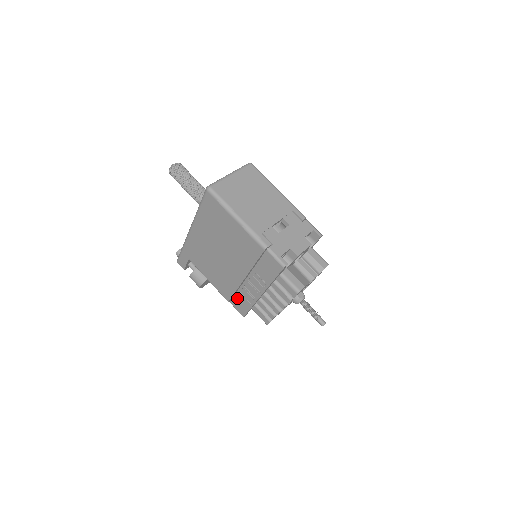
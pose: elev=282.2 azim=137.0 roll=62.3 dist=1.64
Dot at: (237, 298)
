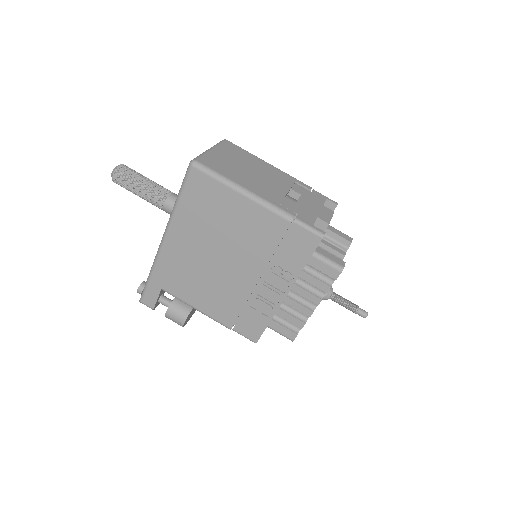
Dot at: (245, 317)
